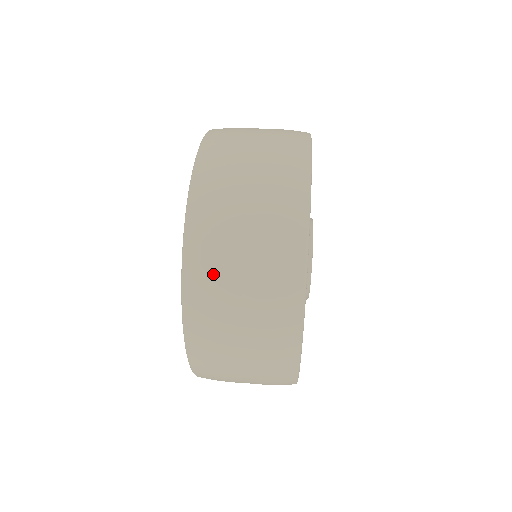
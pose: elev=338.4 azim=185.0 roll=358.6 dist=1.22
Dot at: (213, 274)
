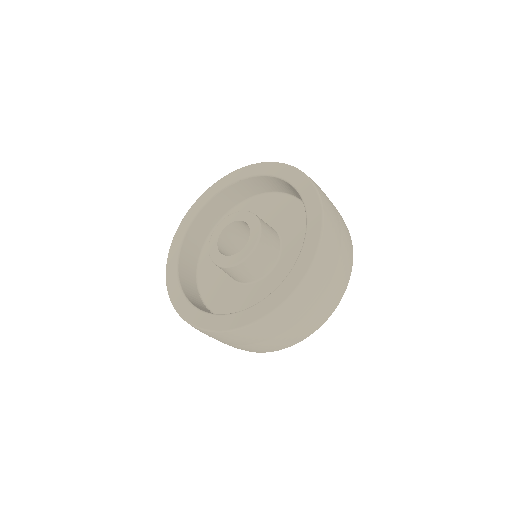
Dot at: (236, 340)
